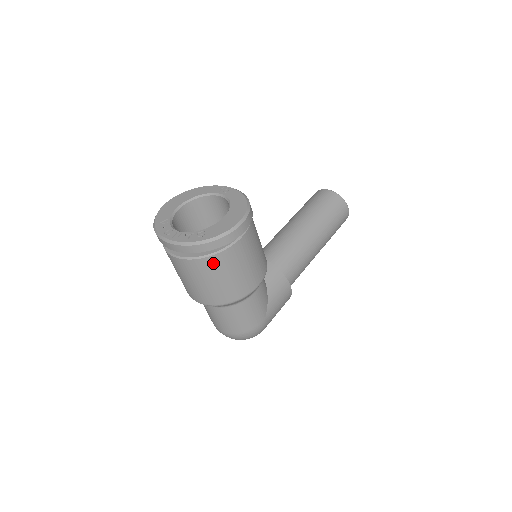
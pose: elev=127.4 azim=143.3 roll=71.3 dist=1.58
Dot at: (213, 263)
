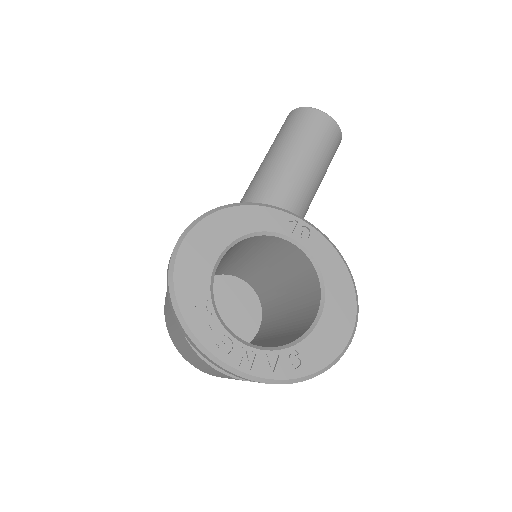
Dot at: occluded
